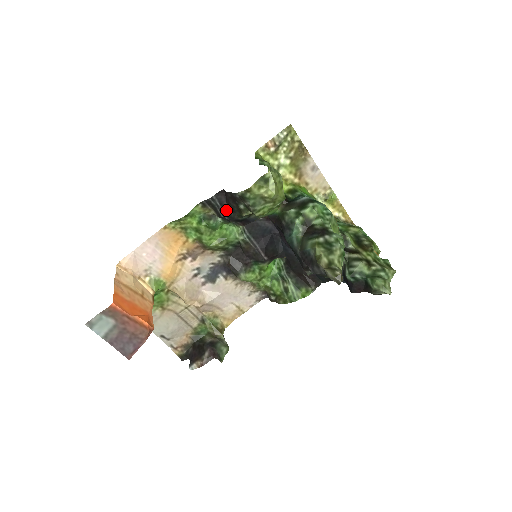
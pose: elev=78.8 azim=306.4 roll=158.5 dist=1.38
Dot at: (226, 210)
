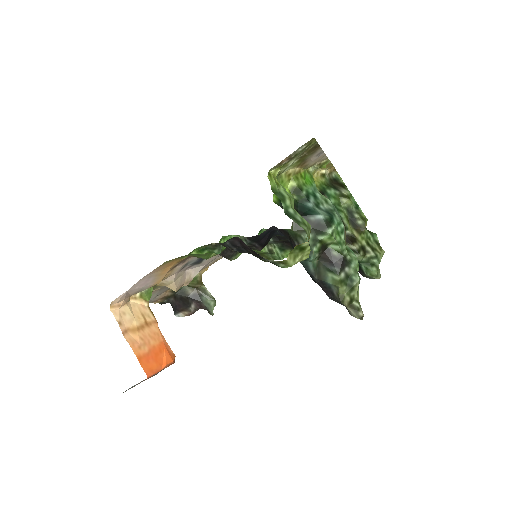
Dot at: (238, 249)
